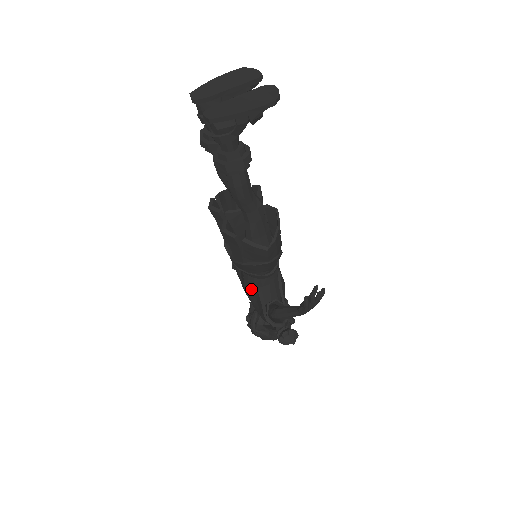
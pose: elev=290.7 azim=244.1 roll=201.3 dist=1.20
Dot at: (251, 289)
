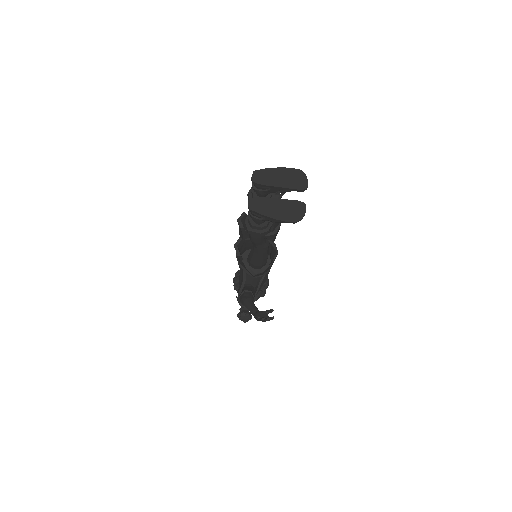
Dot at: (242, 271)
